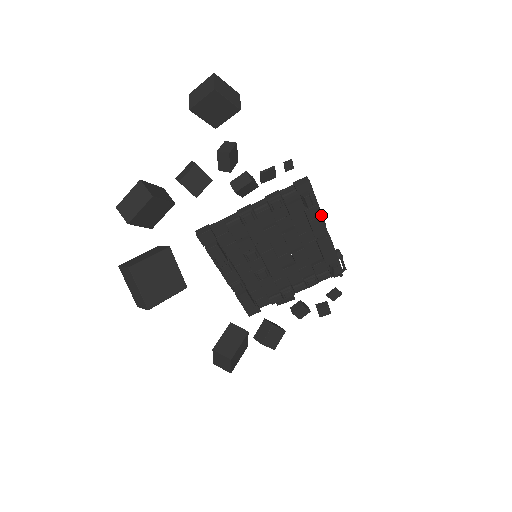
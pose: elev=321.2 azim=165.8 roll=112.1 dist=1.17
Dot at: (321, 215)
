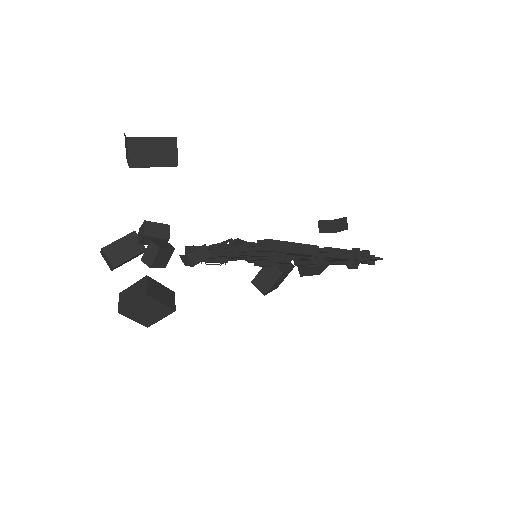
Dot at: (306, 254)
